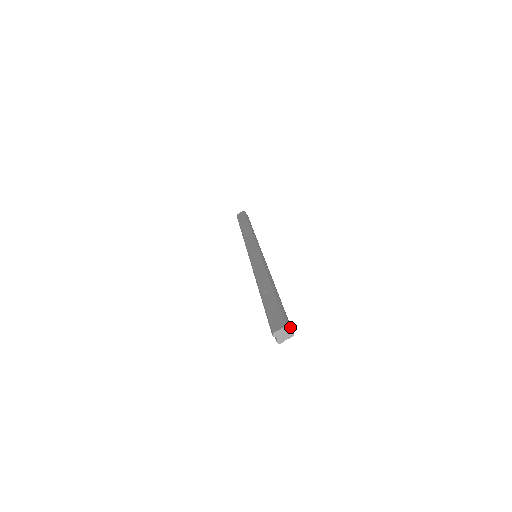
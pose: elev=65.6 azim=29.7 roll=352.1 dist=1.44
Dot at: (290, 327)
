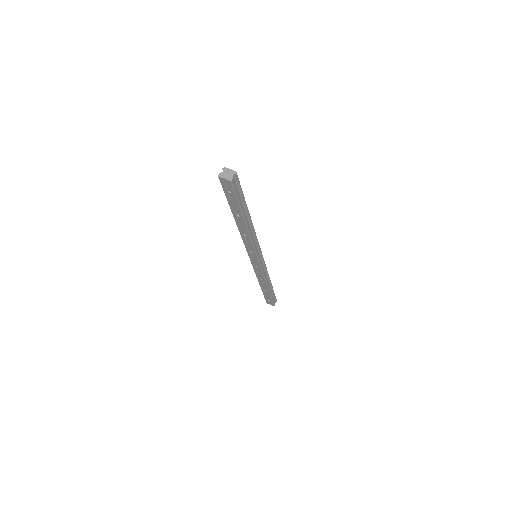
Dot at: (235, 182)
